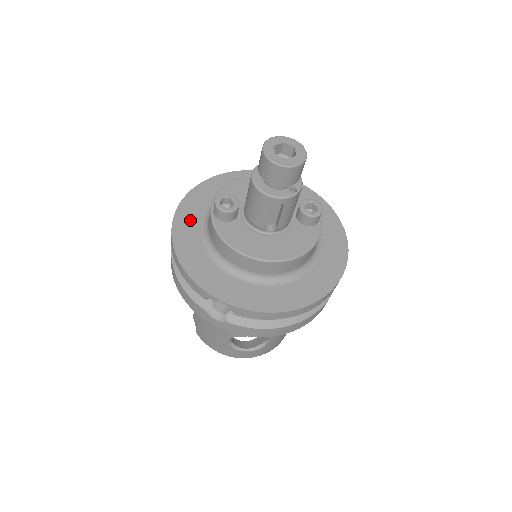
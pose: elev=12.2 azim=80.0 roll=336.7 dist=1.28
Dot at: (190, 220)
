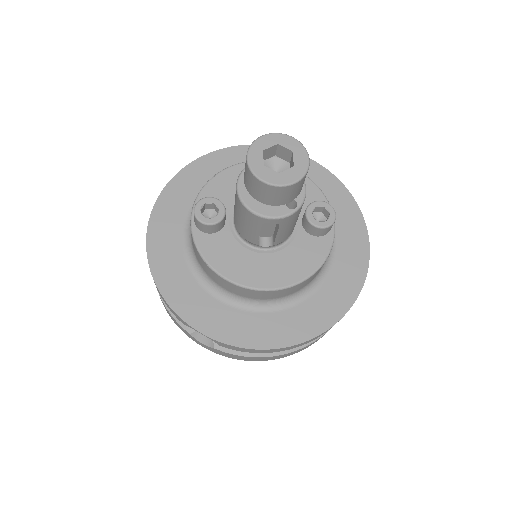
Dot at: (170, 220)
